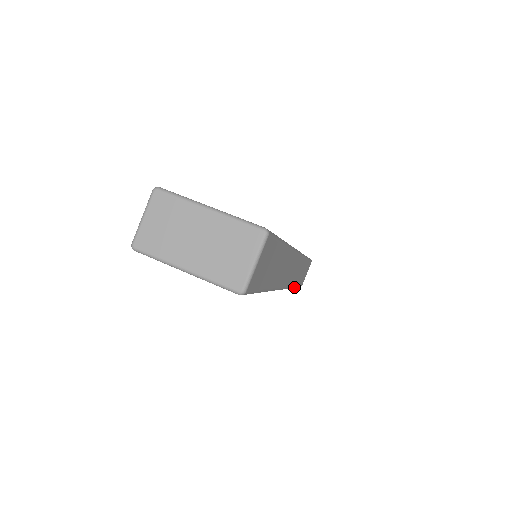
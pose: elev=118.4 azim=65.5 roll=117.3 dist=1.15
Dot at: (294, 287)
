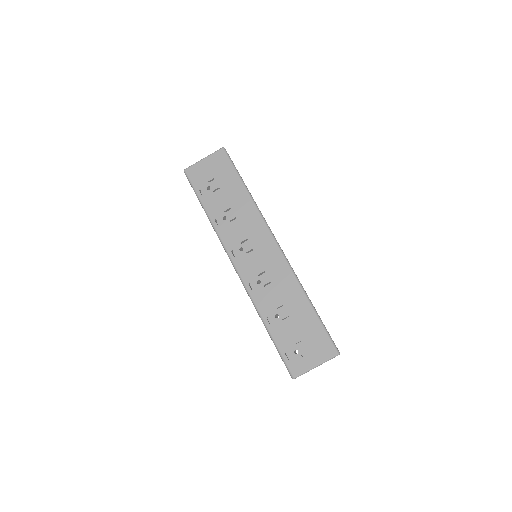
Dot at: occluded
